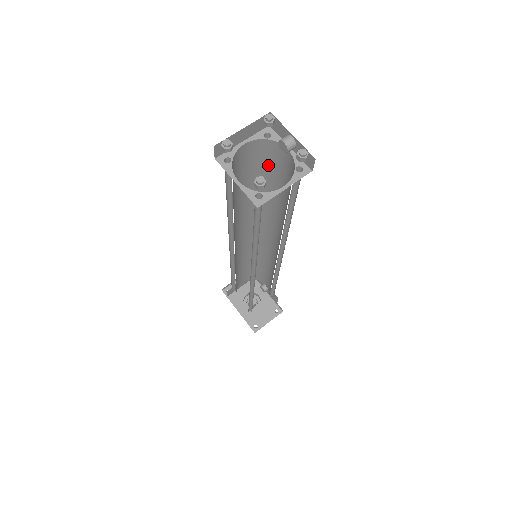
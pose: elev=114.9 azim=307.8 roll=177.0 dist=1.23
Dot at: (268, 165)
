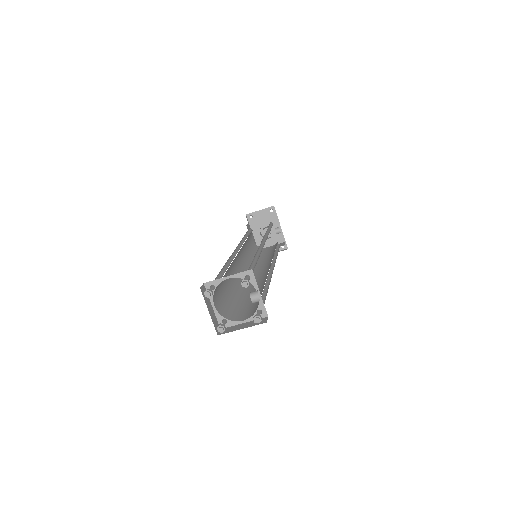
Dot at: occluded
